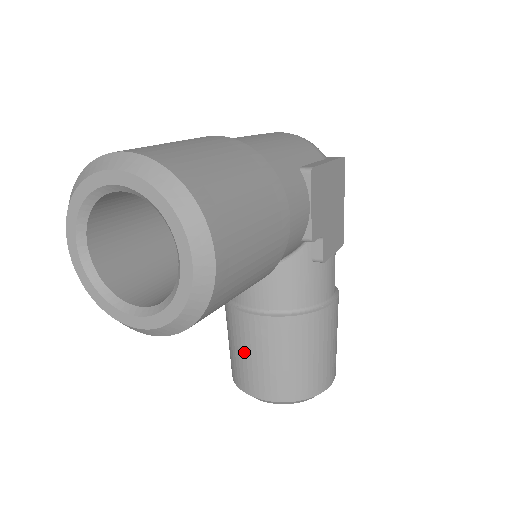
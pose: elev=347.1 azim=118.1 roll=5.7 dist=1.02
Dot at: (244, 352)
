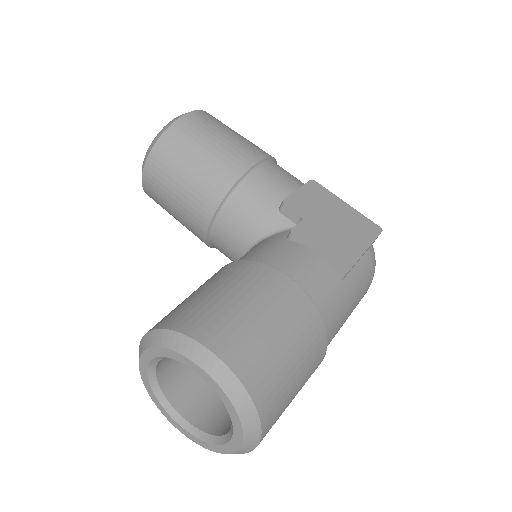
Dot at: occluded
